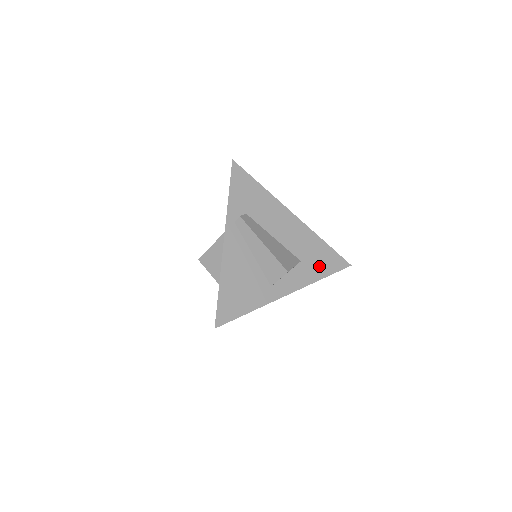
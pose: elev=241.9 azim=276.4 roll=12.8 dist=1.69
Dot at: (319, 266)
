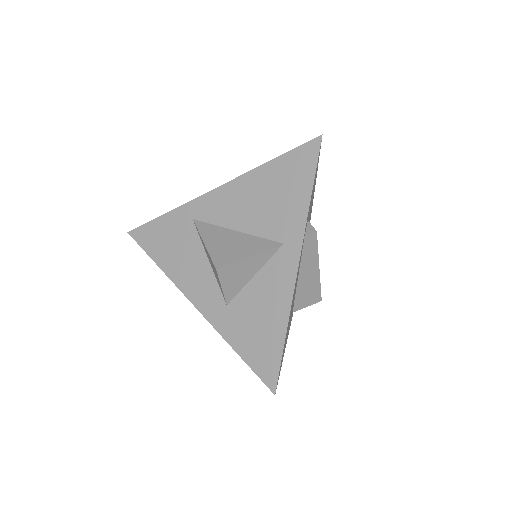
Dot at: occluded
